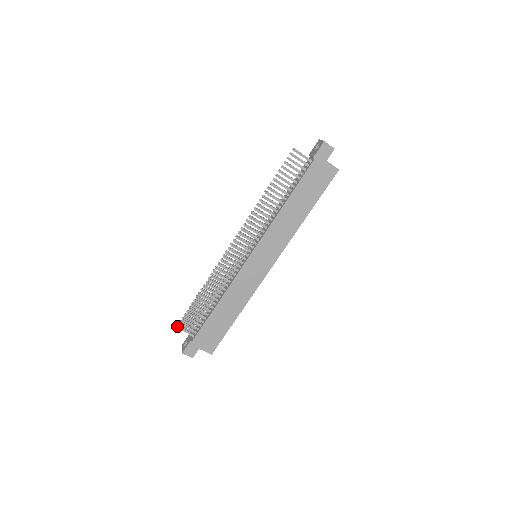
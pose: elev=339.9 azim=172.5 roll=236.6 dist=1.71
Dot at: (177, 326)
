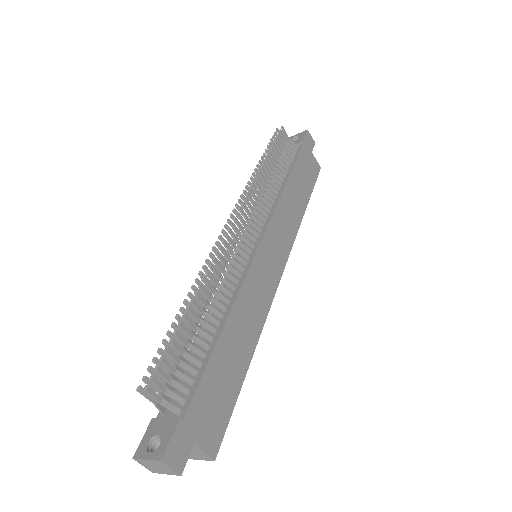
Dot at: occluded
